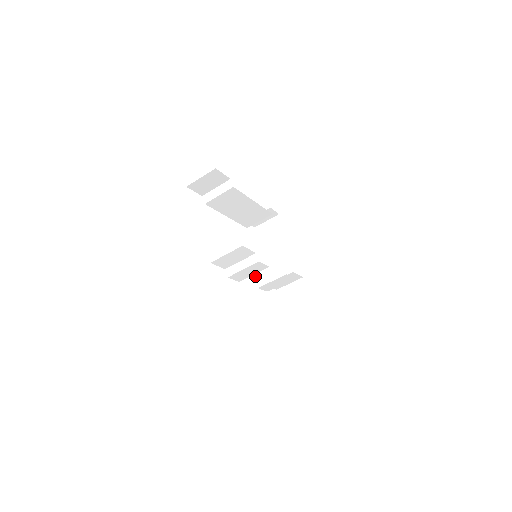
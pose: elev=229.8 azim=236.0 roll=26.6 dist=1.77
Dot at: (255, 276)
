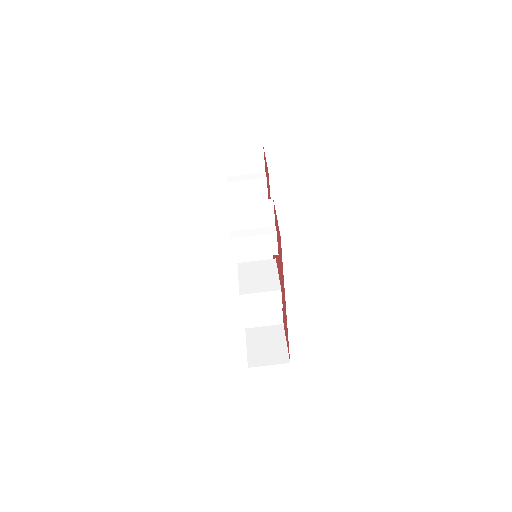
Dot at: (240, 284)
